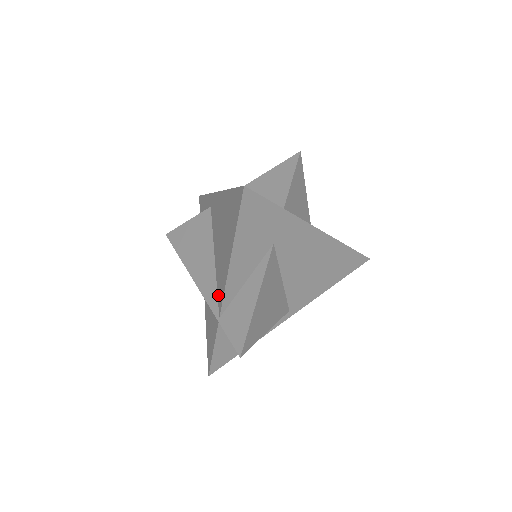
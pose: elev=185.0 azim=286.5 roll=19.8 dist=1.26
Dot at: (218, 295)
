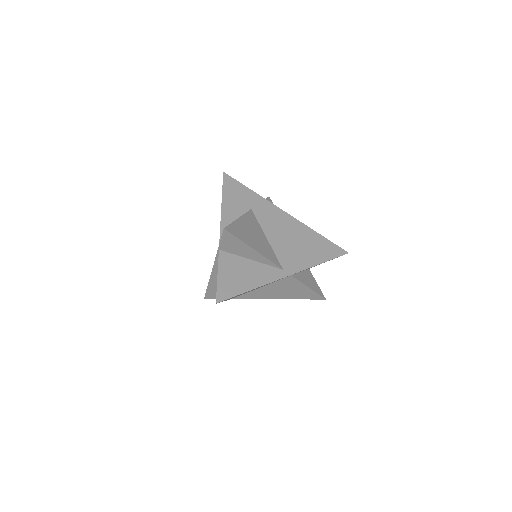
Dot at: occluded
